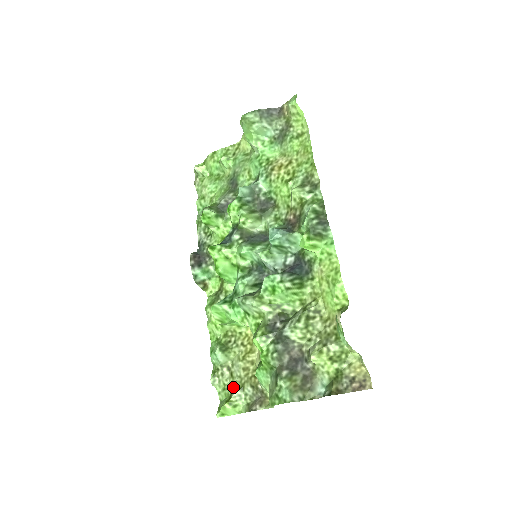
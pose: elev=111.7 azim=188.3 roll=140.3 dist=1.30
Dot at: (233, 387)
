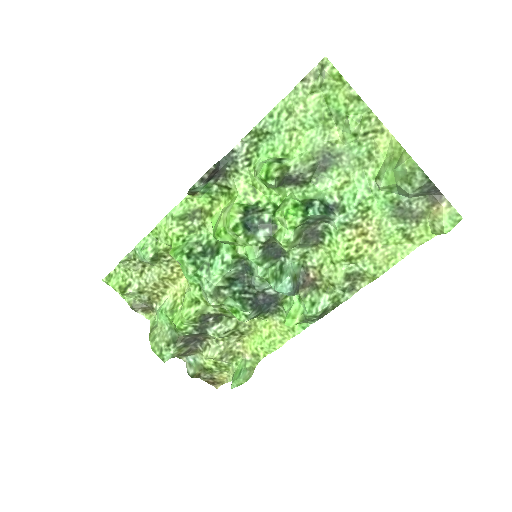
Dot at: (135, 283)
